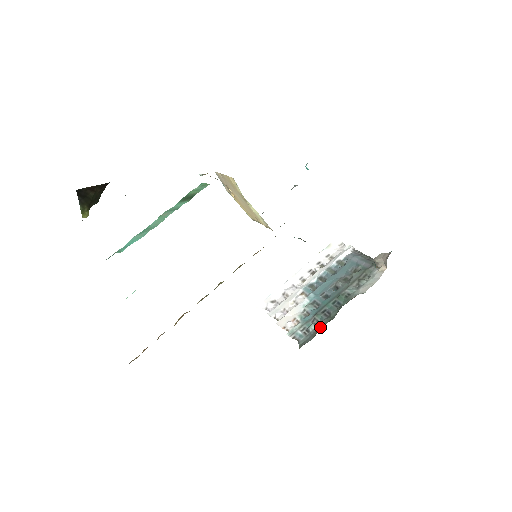
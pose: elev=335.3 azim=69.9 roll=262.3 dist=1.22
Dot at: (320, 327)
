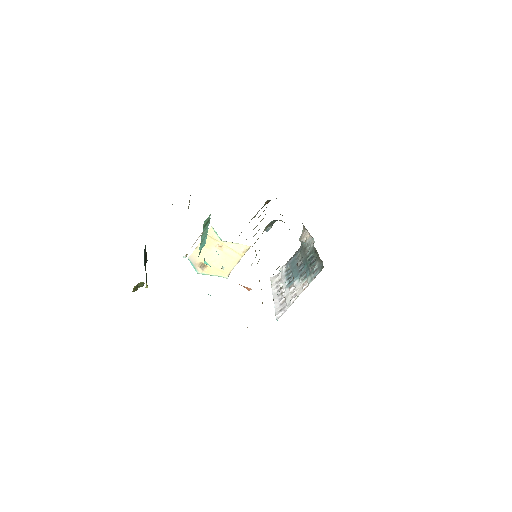
Dot at: (318, 259)
